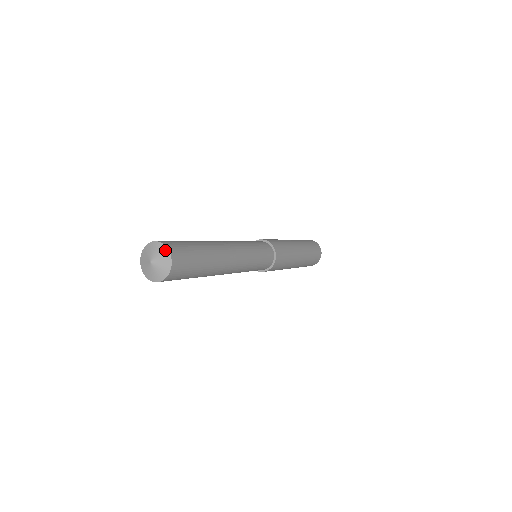
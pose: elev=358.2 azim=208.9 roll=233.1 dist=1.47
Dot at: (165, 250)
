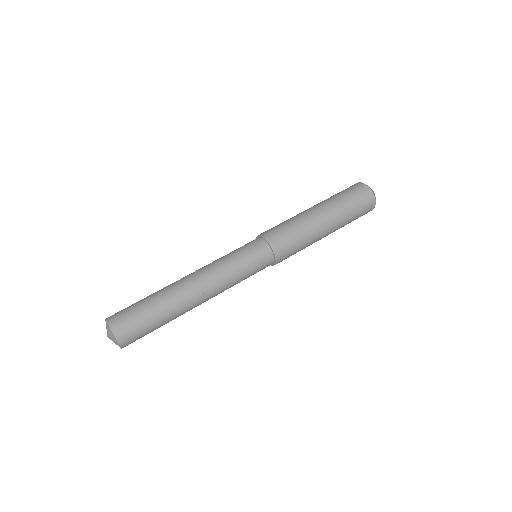
Dot at: (109, 329)
